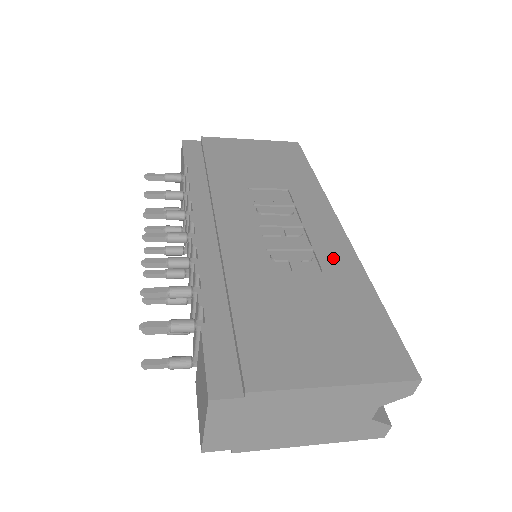
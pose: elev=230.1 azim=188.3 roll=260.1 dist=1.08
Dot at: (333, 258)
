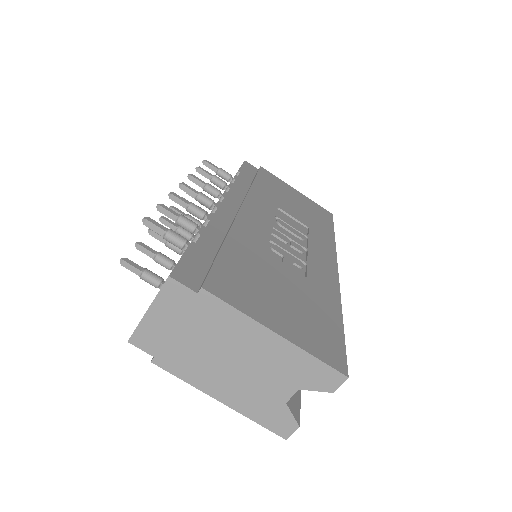
Dot at: (320, 277)
